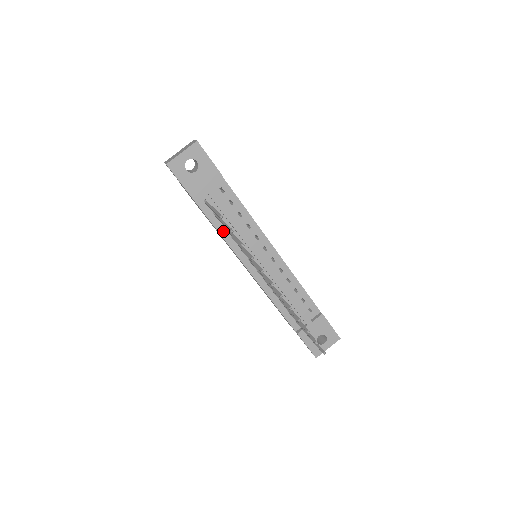
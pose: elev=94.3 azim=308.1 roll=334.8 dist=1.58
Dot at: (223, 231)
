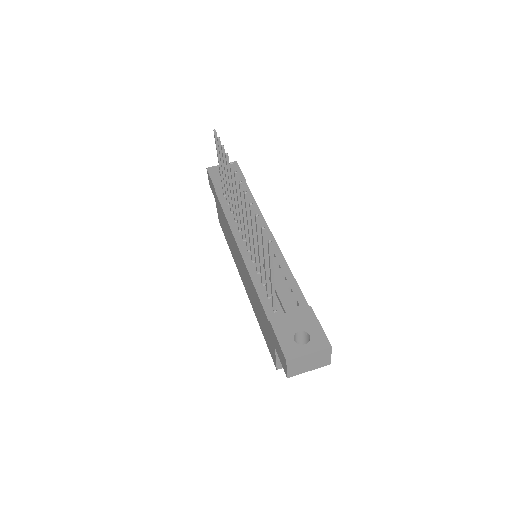
Dot at: (229, 214)
